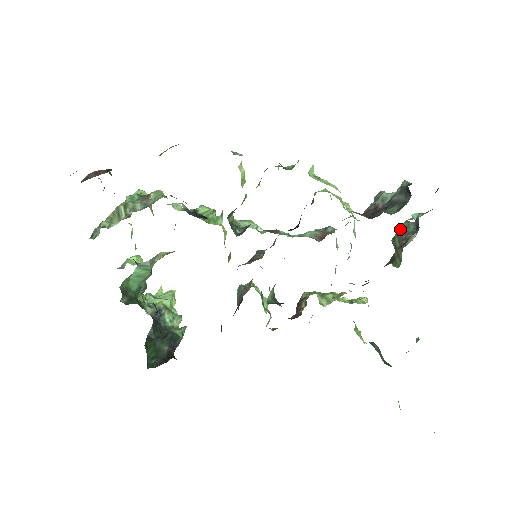
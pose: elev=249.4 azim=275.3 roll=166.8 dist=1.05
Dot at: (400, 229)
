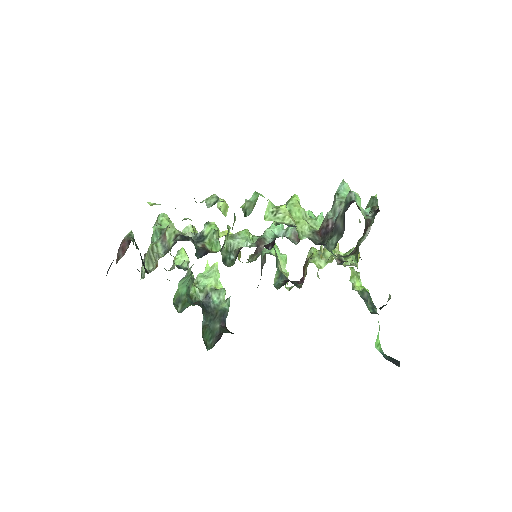
Dot at: (367, 206)
